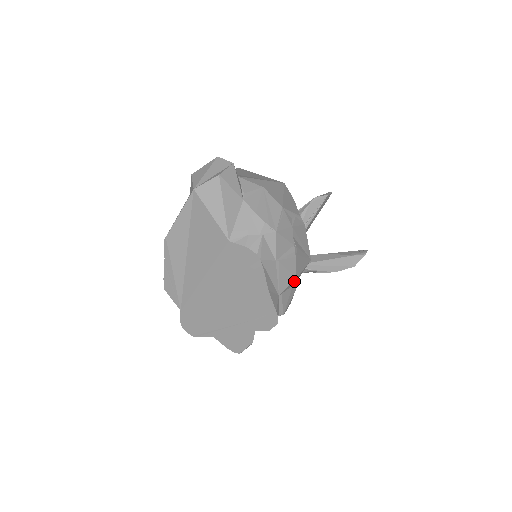
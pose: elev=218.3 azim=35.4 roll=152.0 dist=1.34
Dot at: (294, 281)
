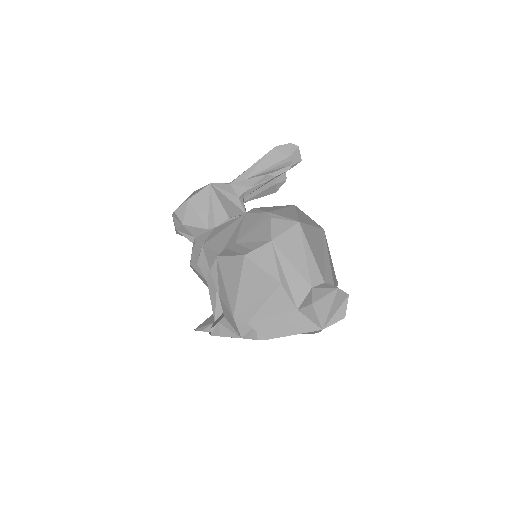
Dot at: occluded
